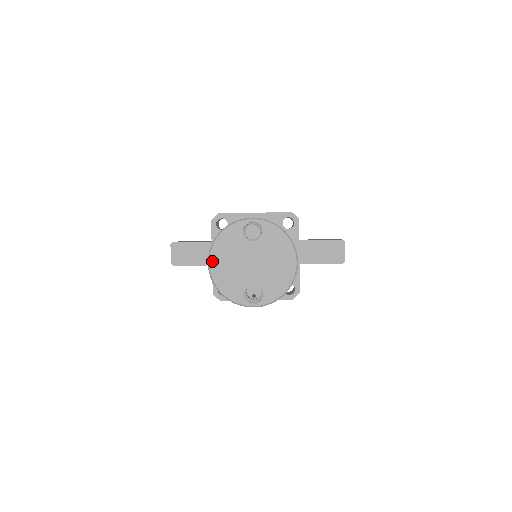
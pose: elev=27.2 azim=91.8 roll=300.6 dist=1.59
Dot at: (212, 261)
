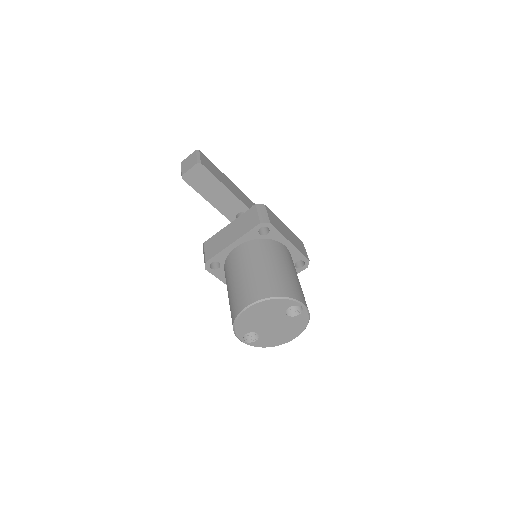
Dot at: (252, 308)
